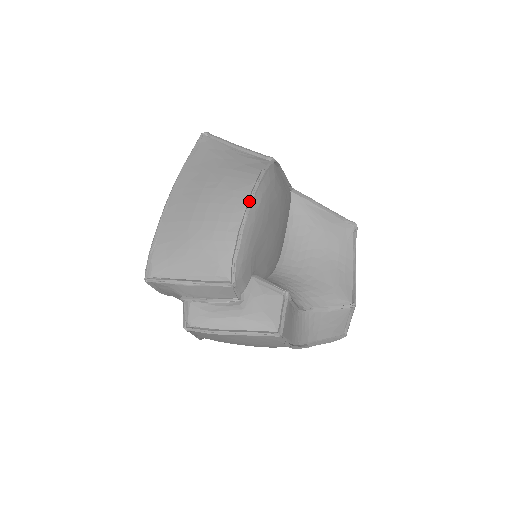
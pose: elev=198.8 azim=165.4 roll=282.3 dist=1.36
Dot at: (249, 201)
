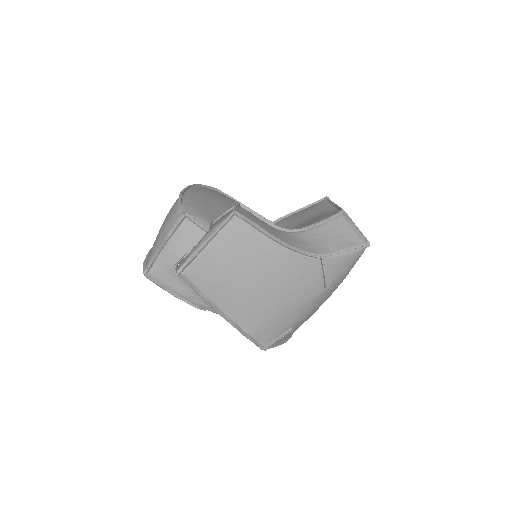
Dot at: occluded
